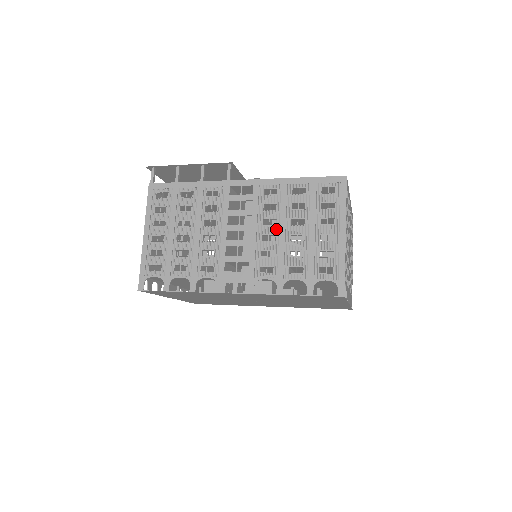
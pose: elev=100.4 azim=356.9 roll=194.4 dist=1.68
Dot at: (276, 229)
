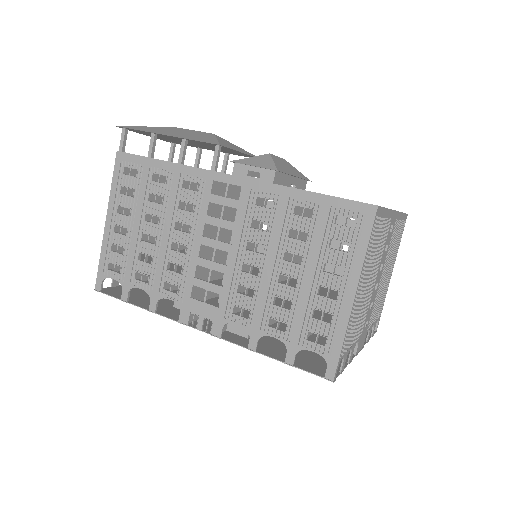
Dot at: (262, 260)
